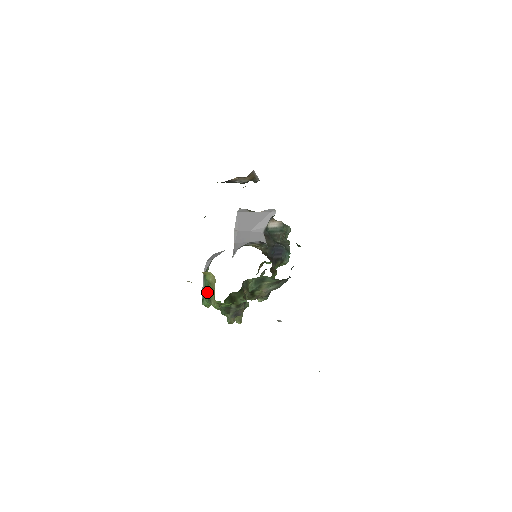
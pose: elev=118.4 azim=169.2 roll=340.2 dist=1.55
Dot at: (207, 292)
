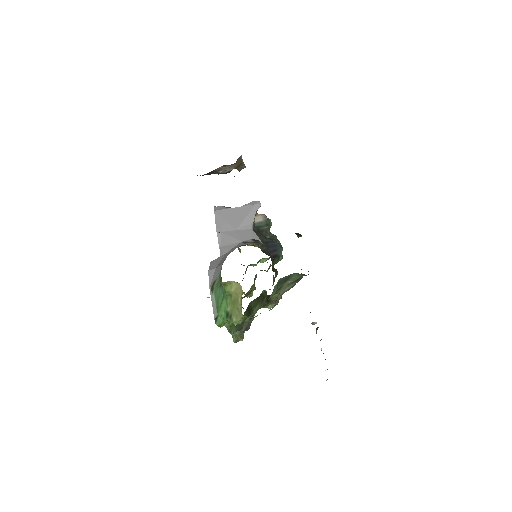
Dot at: (223, 307)
